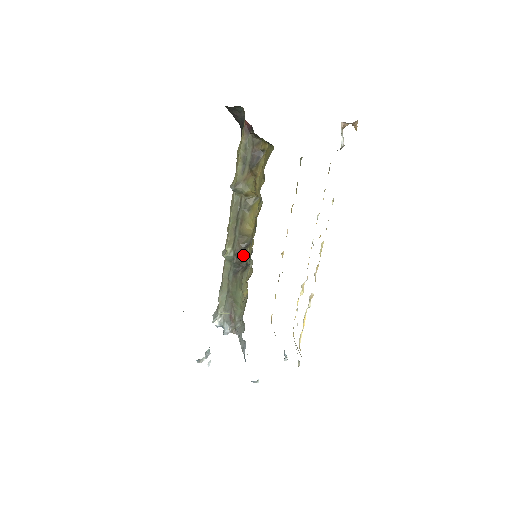
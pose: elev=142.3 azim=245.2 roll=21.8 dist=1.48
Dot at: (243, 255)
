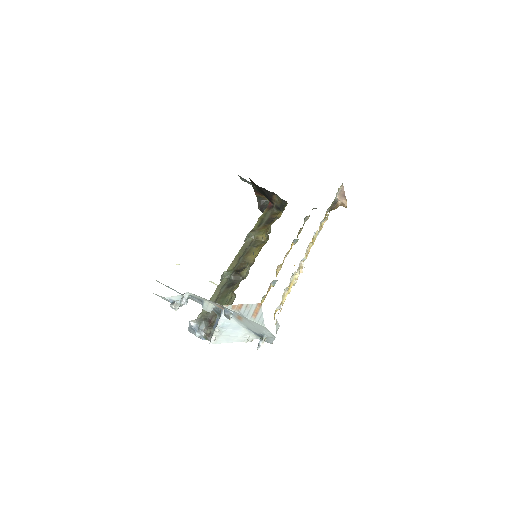
Dot at: (241, 271)
